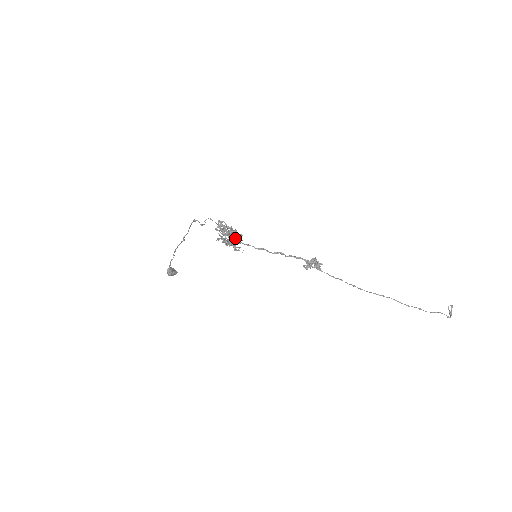
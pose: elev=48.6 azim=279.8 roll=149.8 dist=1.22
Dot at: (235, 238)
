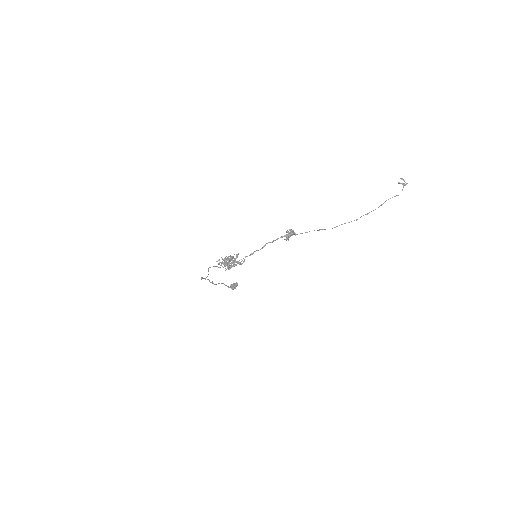
Dot at: (234, 260)
